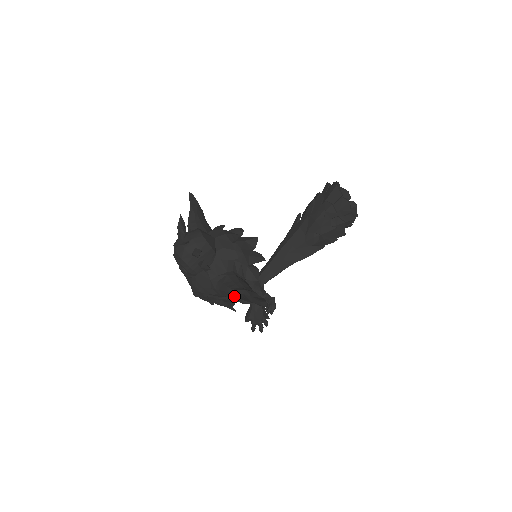
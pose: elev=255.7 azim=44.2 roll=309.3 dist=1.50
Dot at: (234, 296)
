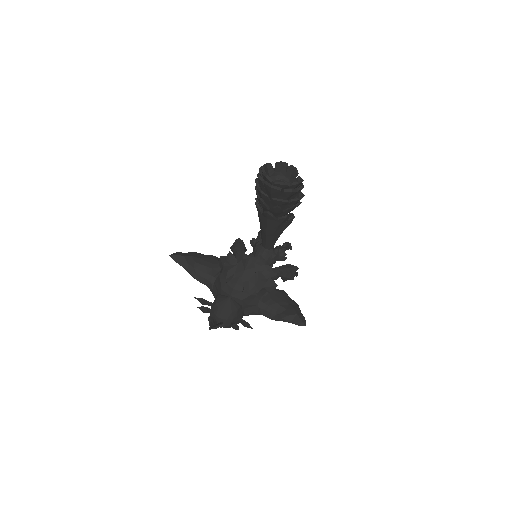
Dot at: occluded
